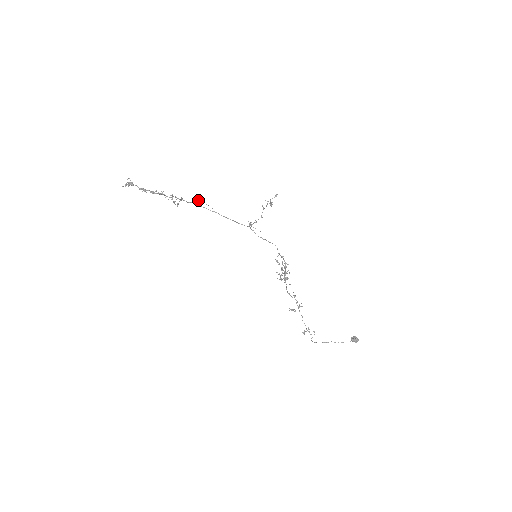
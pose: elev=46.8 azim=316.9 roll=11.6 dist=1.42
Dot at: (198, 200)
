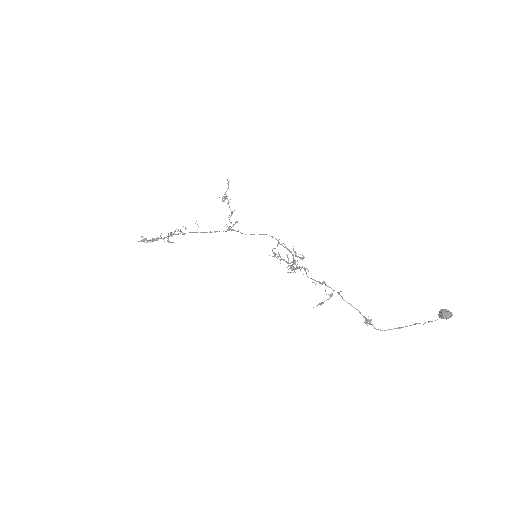
Dot at: occluded
